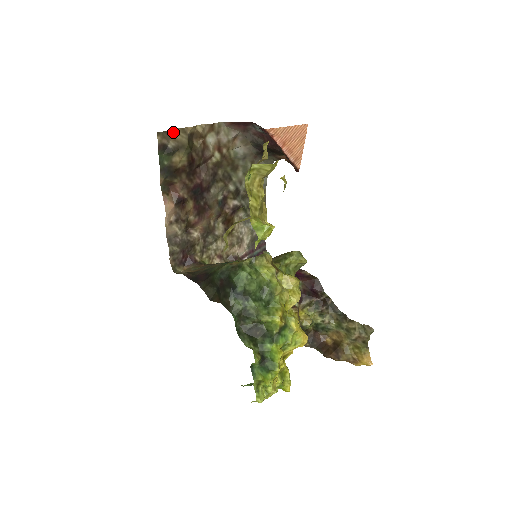
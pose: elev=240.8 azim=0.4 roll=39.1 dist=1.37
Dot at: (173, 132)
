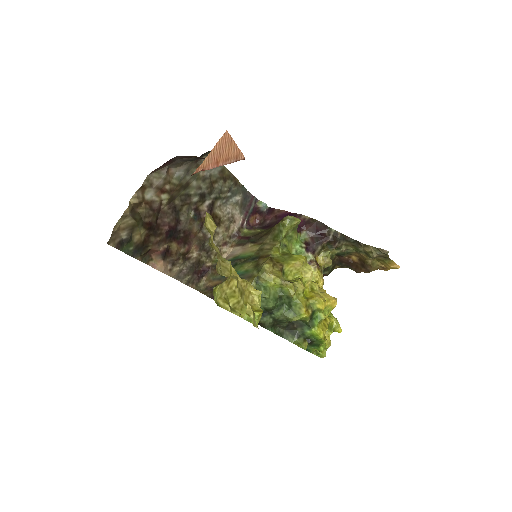
Dot at: (117, 227)
